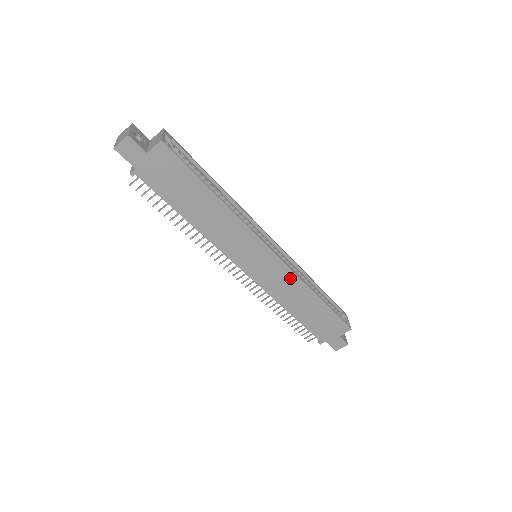
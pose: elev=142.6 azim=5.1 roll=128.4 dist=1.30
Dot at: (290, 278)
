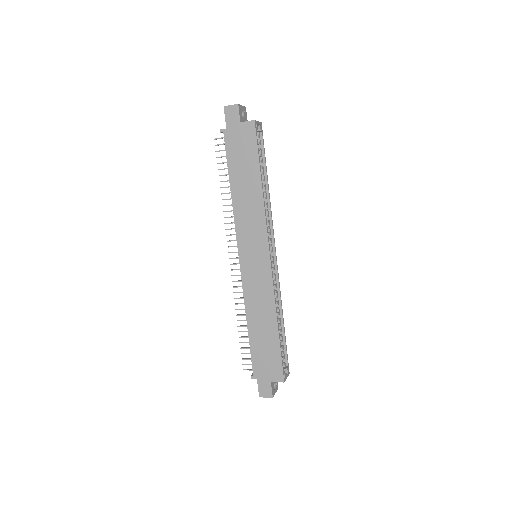
Dot at: (267, 290)
